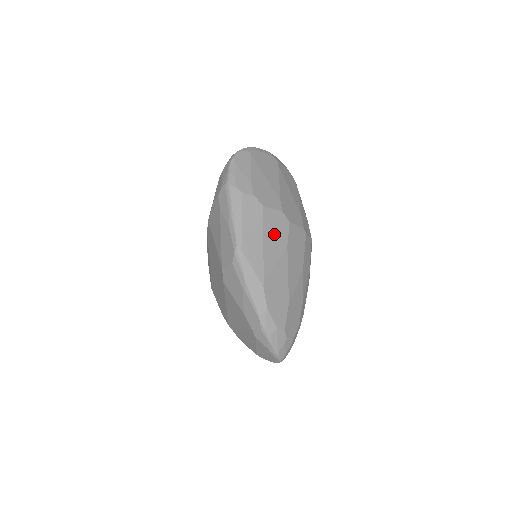
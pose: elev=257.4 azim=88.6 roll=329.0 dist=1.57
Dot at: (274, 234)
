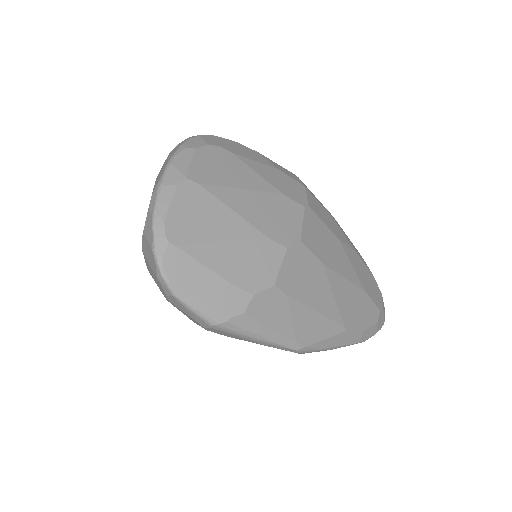
Dot at: (307, 282)
